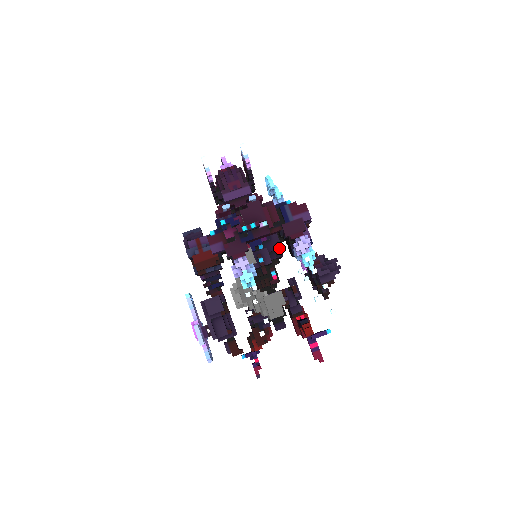
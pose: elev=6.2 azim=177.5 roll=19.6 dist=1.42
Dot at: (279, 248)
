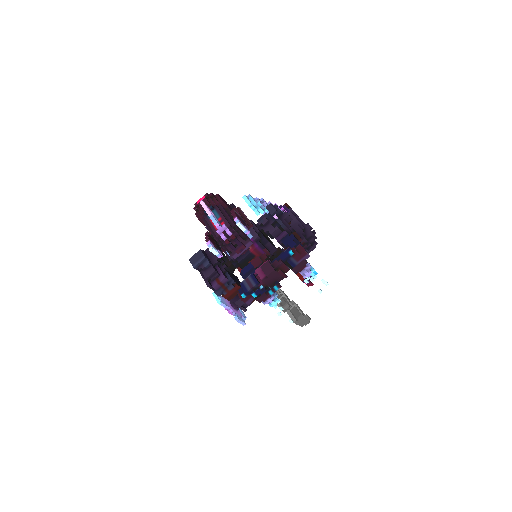
Dot at: occluded
